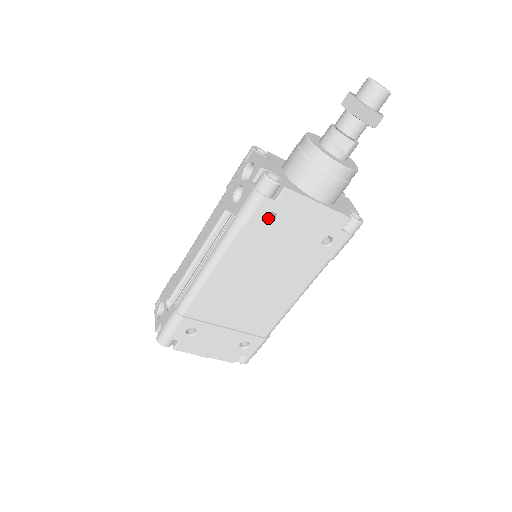
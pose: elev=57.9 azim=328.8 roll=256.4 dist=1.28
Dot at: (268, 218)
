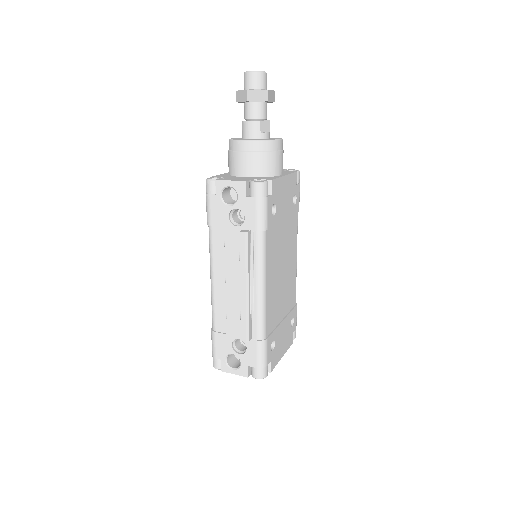
Dot at: occluded
